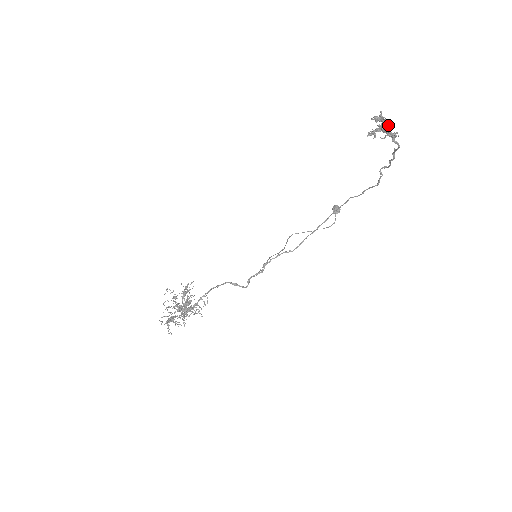
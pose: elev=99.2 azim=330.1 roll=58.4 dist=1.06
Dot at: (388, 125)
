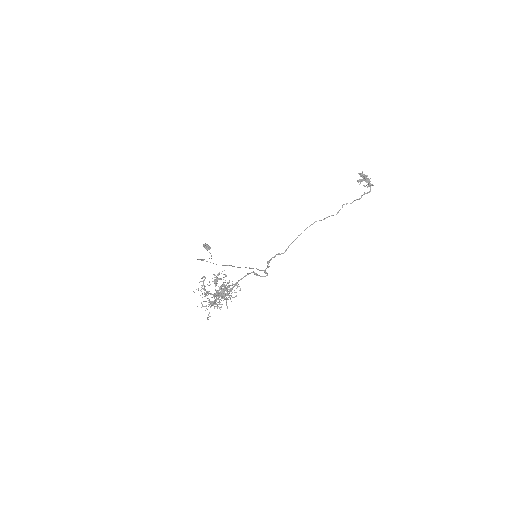
Dot at: (369, 179)
